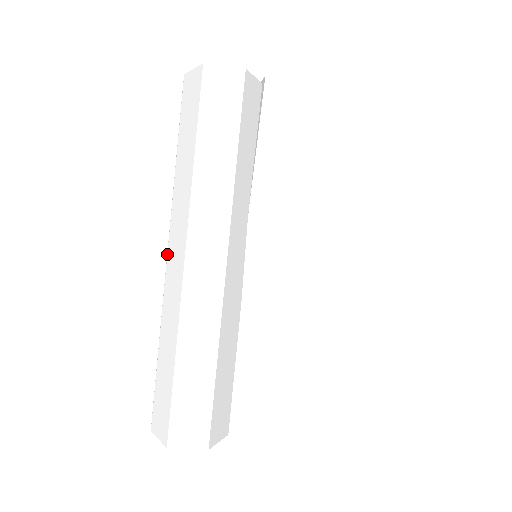
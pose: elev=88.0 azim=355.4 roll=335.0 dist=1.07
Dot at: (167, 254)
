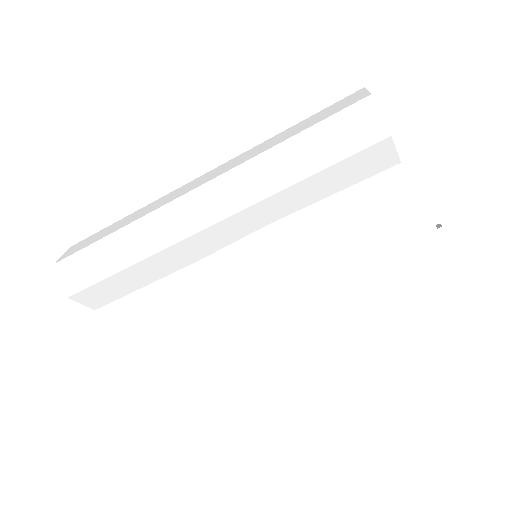
Dot at: (201, 176)
